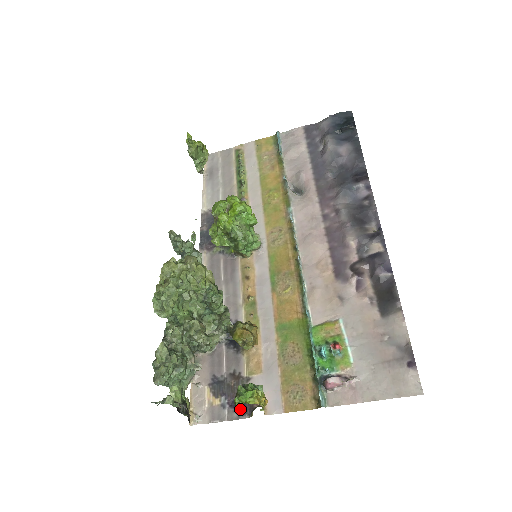
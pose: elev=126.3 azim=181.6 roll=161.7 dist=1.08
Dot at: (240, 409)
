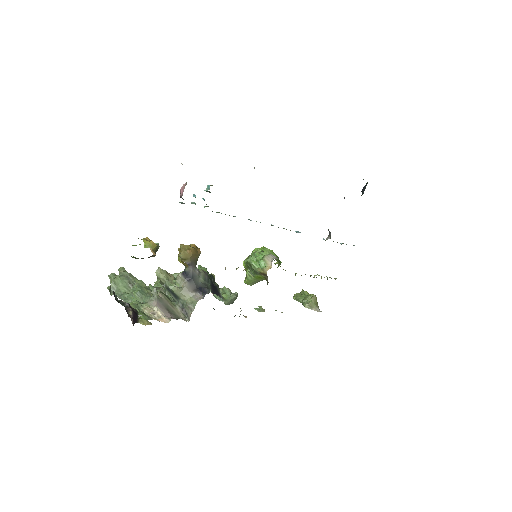
Dot at: occluded
